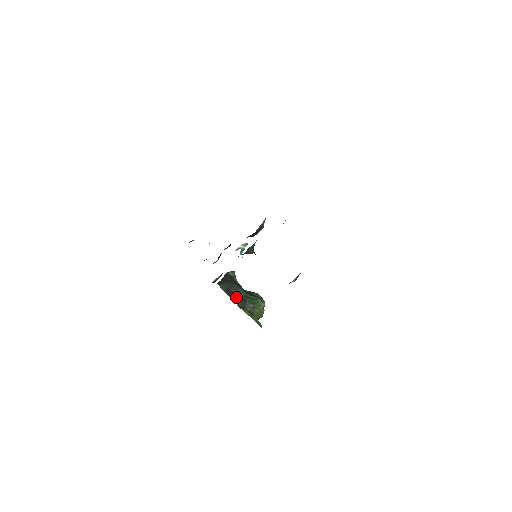
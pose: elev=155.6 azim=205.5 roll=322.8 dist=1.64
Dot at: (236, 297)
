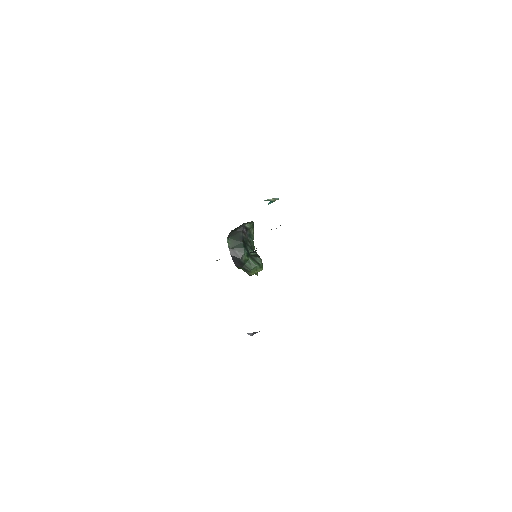
Dot at: (237, 259)
